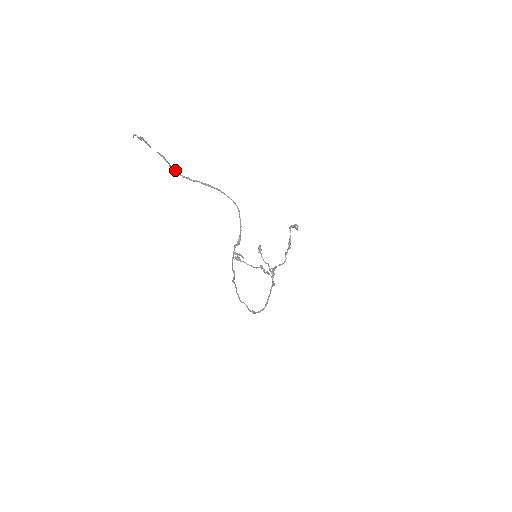
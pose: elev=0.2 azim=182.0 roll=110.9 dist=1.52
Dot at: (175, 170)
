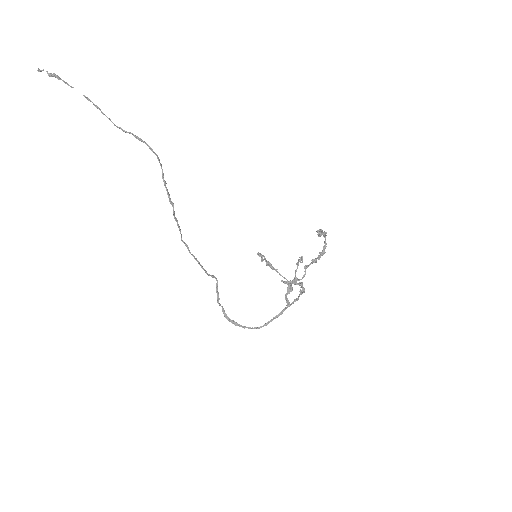
Dot at: (108, 118)
